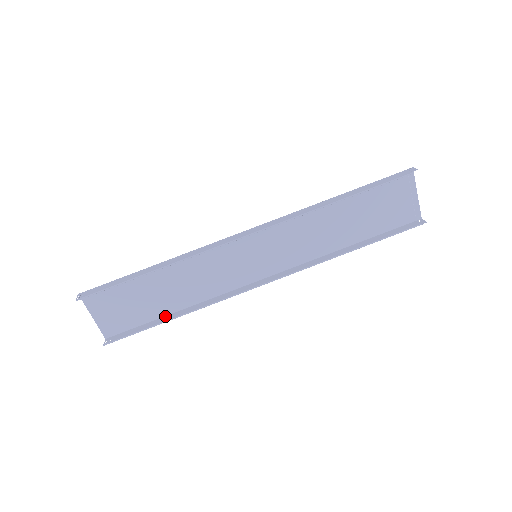
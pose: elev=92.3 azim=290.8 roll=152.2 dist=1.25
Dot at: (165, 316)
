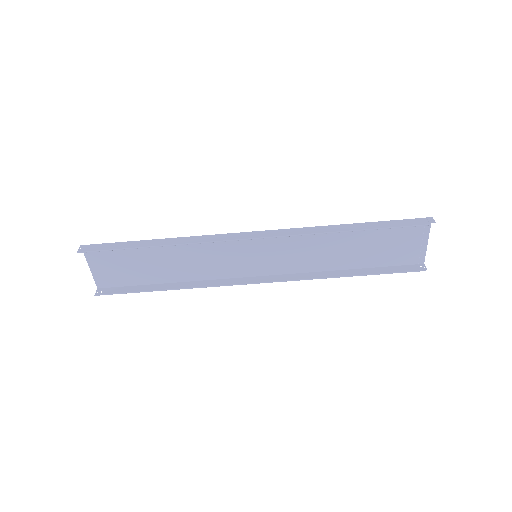
Dot at: (157, 284)
